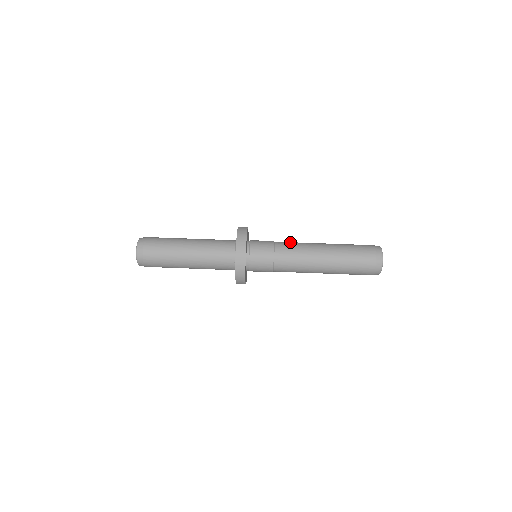
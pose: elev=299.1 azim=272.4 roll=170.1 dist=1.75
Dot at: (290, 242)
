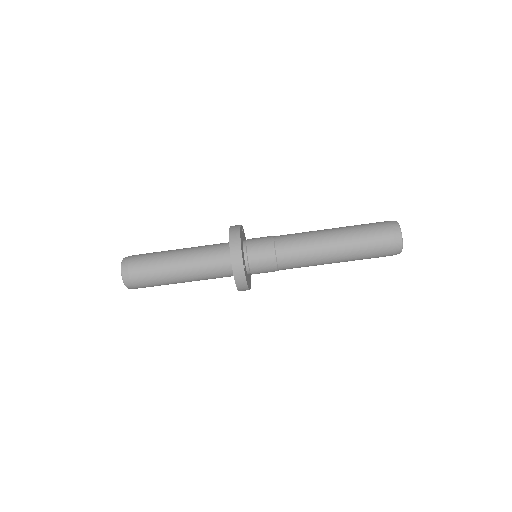
Dot at: (294, 249)
